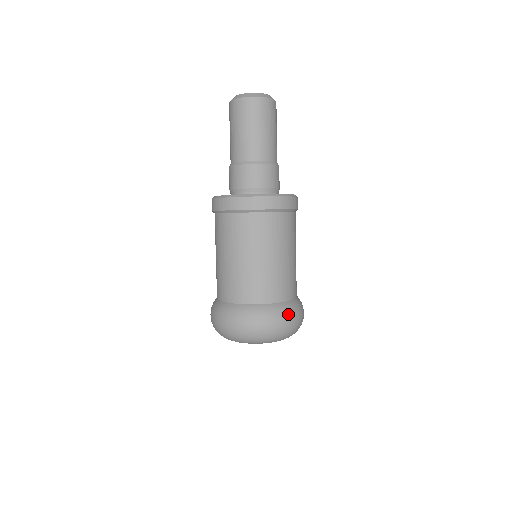
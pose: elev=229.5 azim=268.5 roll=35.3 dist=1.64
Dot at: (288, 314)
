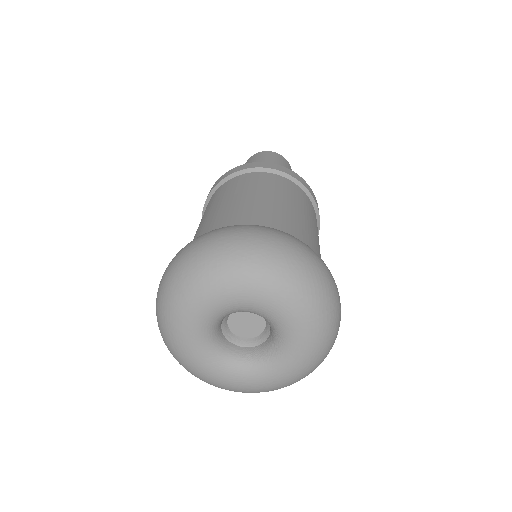
Dot at: occluded
